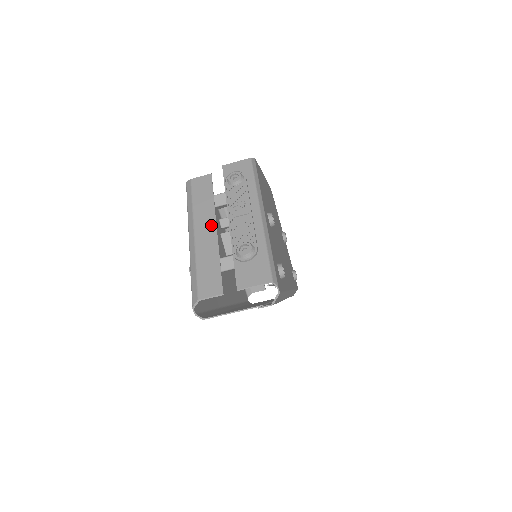
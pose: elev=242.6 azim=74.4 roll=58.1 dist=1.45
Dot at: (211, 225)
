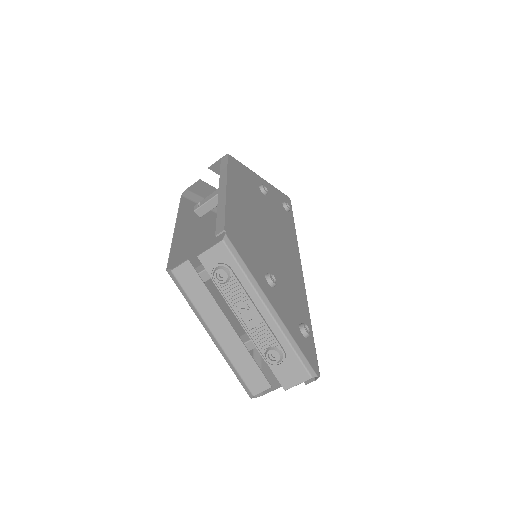
Dot at: (223, 322)
